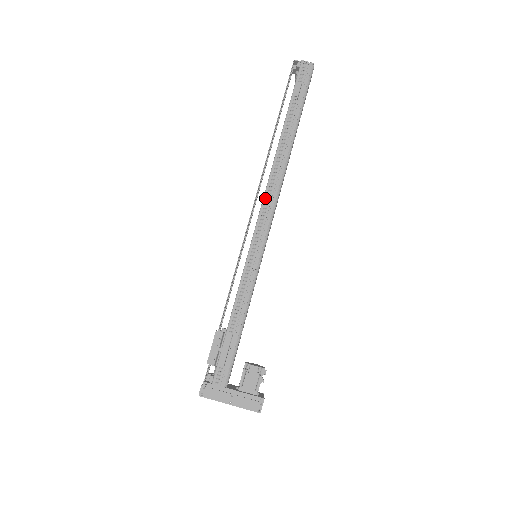
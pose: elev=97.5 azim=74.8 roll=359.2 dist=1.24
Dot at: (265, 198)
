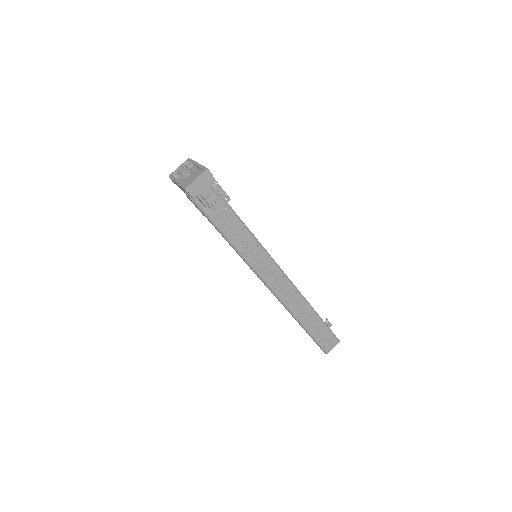
Dot at: occluded
